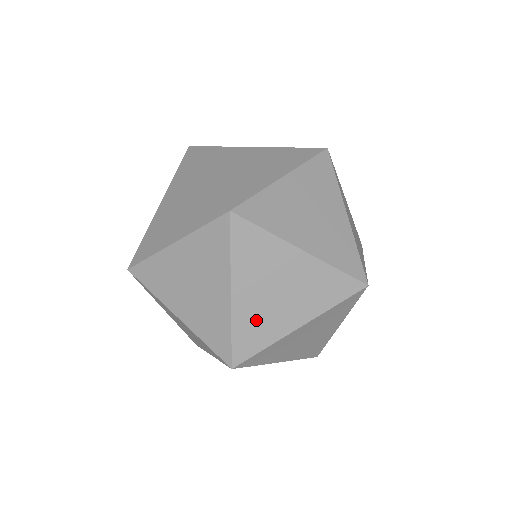
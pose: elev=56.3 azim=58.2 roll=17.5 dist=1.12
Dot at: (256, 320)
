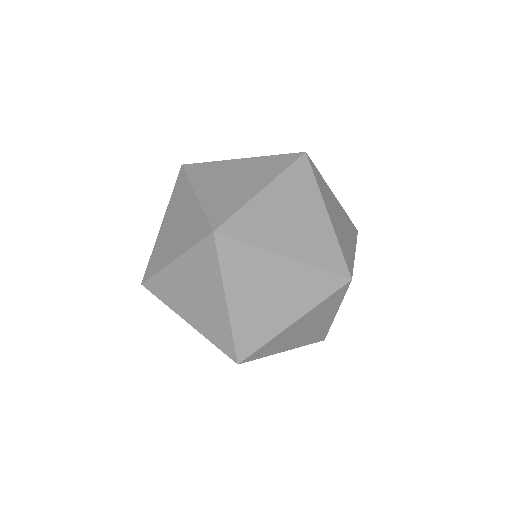
Dot at: (252, 321)
